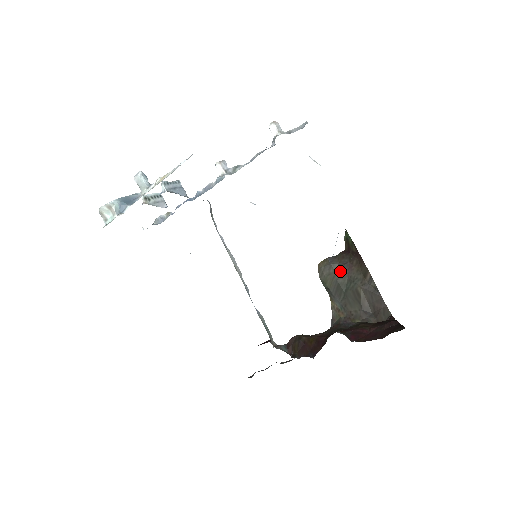
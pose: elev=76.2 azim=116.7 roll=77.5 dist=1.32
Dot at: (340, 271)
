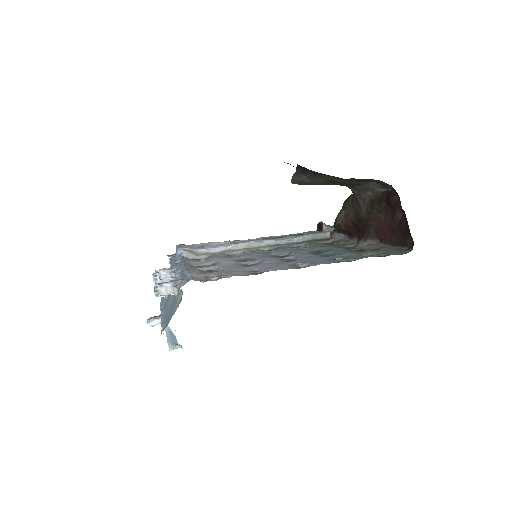
Dot at: (314, 181)
